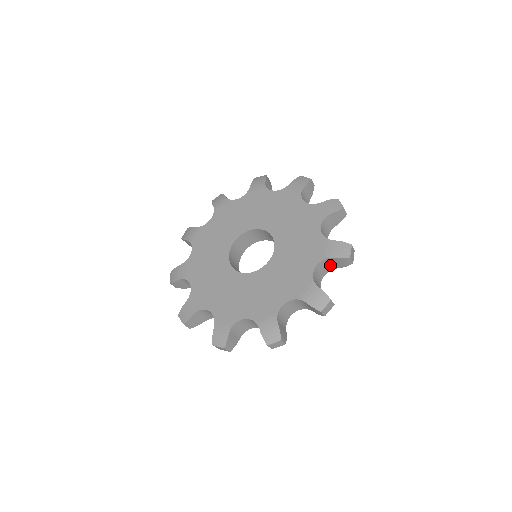
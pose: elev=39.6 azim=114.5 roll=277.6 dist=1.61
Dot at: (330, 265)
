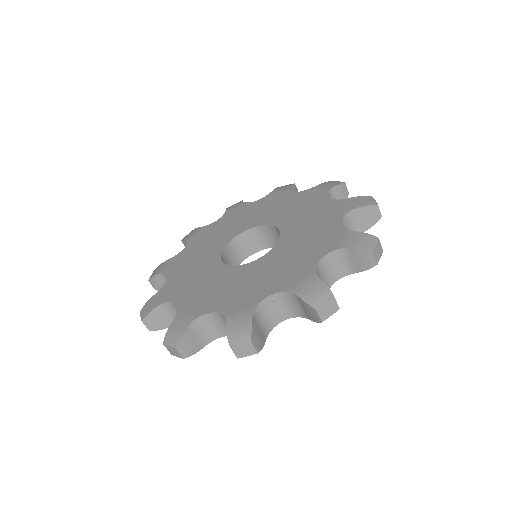
Dot at: (355, 225)
